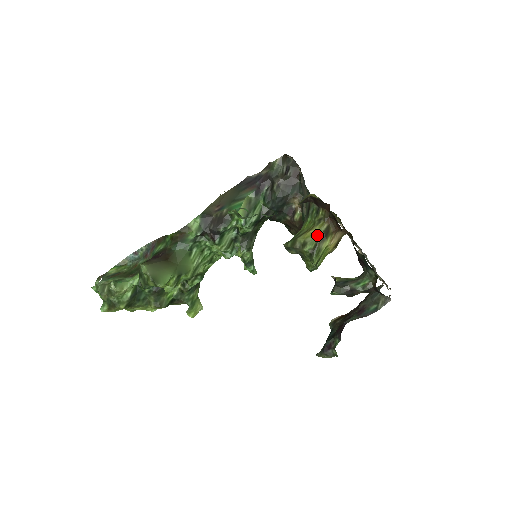
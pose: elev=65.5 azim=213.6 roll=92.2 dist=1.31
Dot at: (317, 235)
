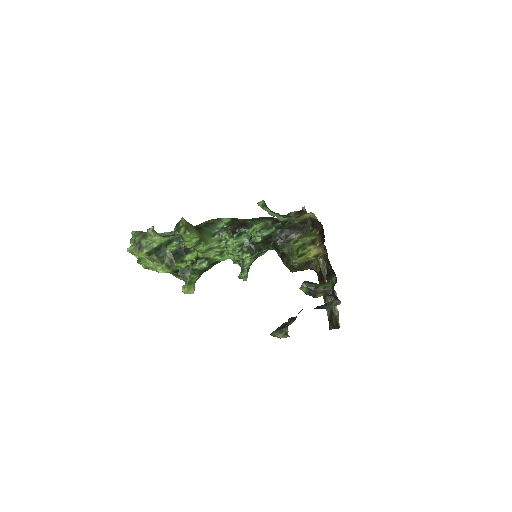
Dot at: (307, 240)
